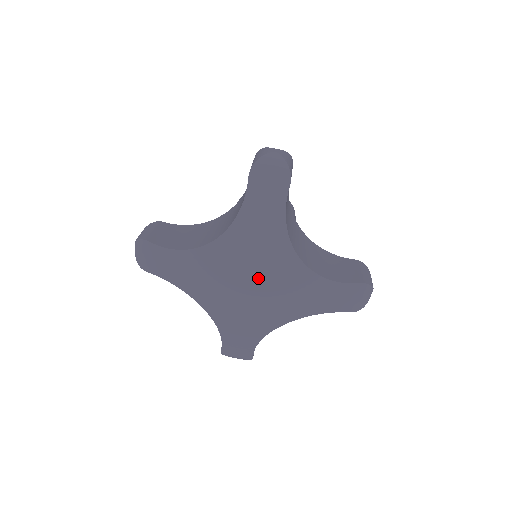
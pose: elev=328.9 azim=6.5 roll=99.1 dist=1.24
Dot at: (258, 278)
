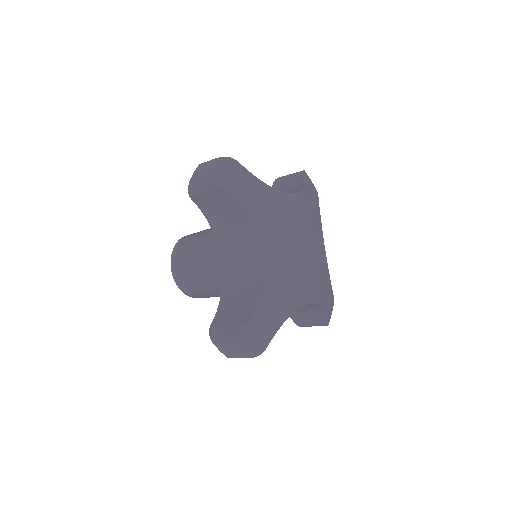
Dot at: (309, 243)
